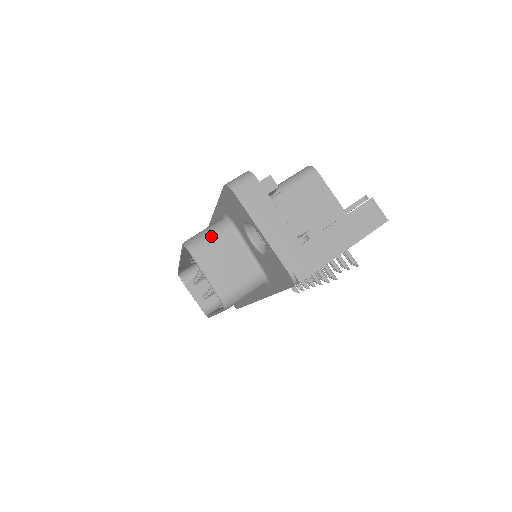
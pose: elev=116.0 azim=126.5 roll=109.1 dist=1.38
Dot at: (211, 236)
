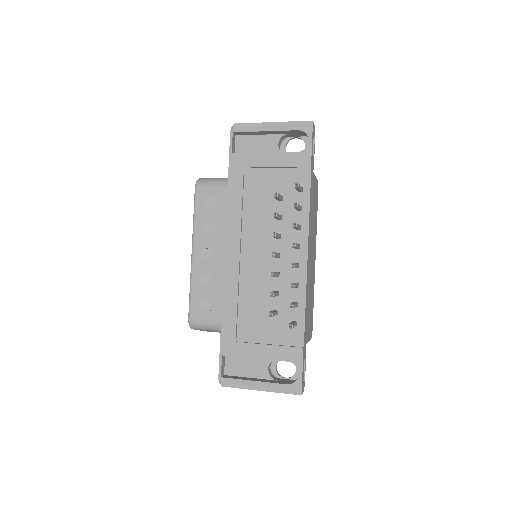
Dot at: occluded
